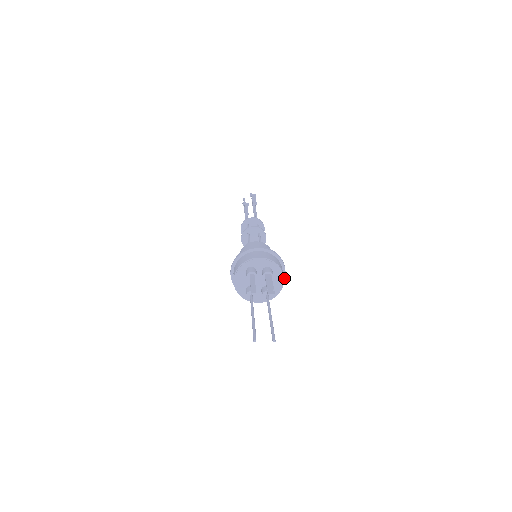
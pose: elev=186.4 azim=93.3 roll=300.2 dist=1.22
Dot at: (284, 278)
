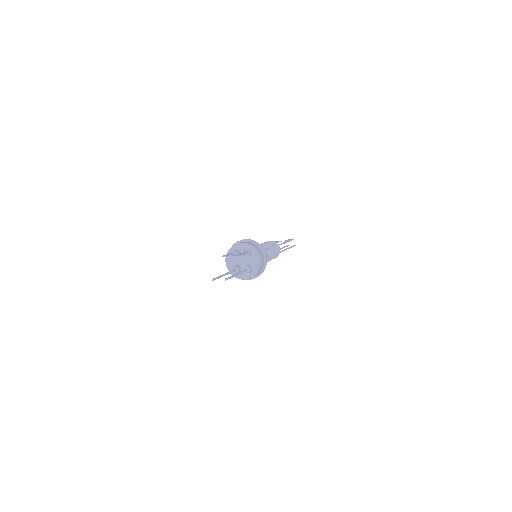
Dot at: (266, 263)
